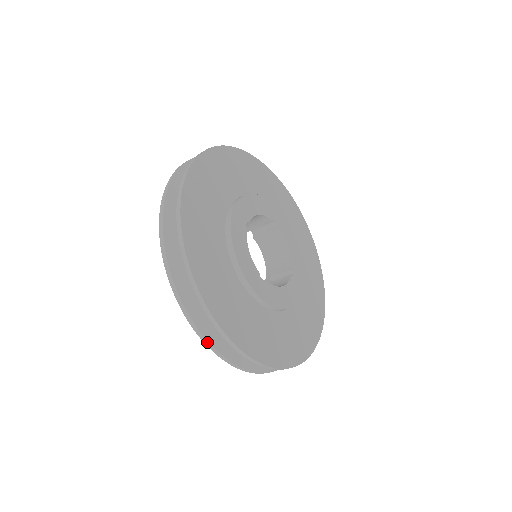
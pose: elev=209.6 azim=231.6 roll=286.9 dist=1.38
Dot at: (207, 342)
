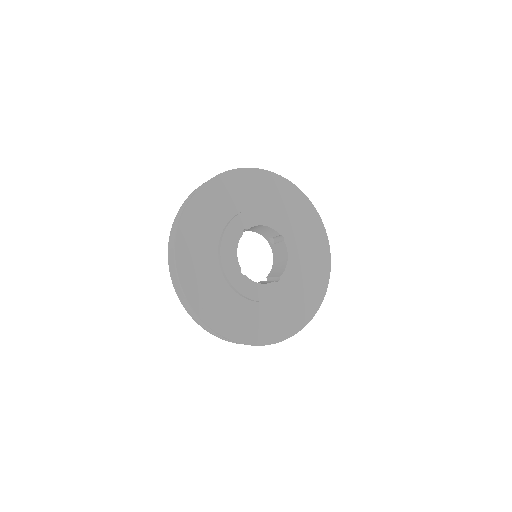
Dot at: occluded
